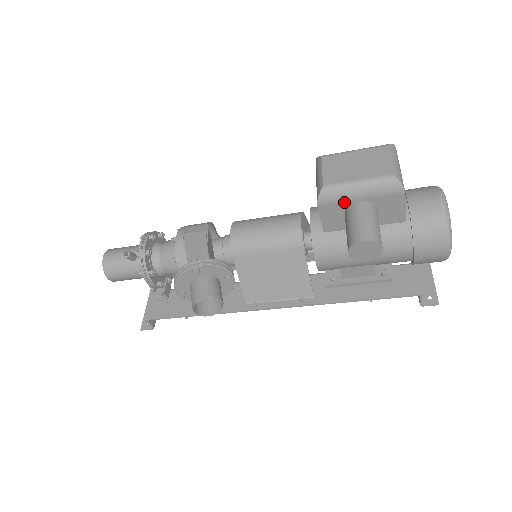
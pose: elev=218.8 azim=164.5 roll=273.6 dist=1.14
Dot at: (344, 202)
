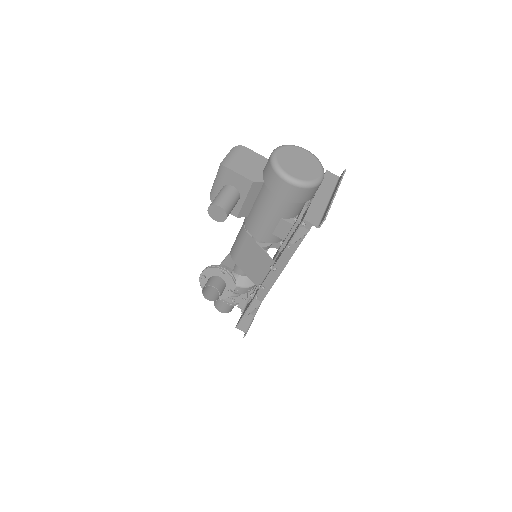
Dot at: occluded
